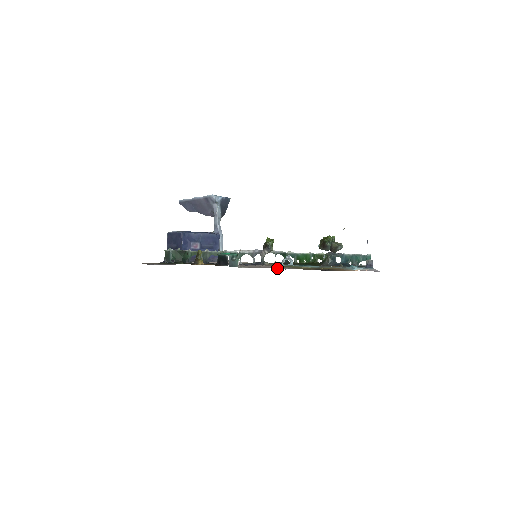
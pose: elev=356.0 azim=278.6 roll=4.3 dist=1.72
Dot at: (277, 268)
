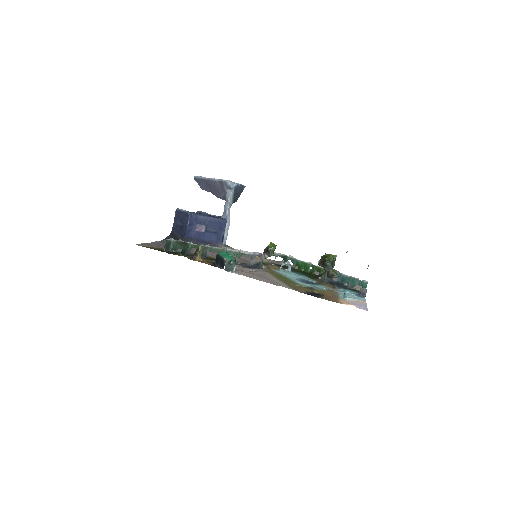
Dot at: (270, 282)
